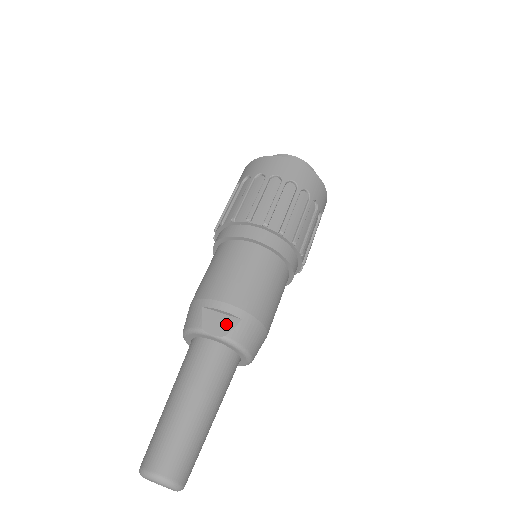
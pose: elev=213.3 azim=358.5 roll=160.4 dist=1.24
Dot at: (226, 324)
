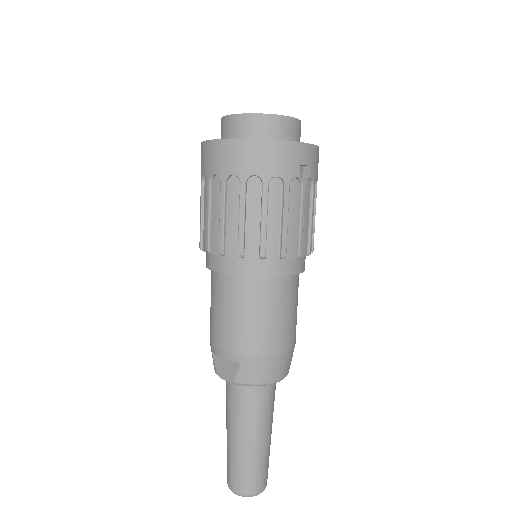
Dot at: (231, 369)
